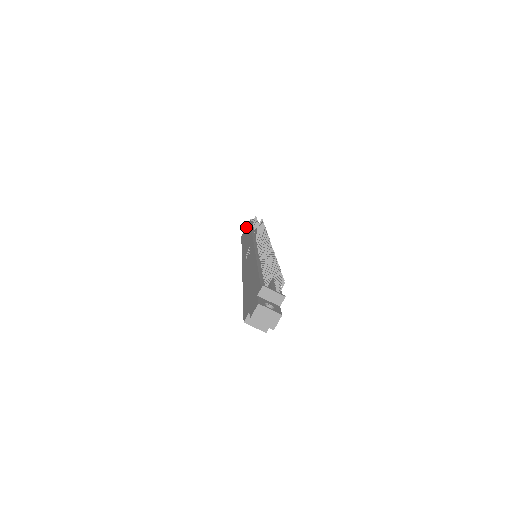
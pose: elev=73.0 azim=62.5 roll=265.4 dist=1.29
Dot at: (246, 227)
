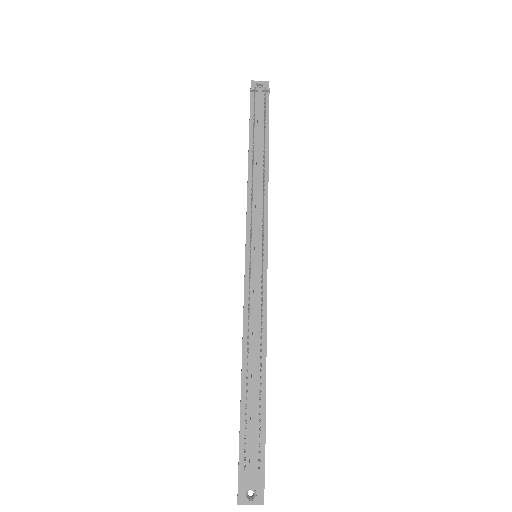
Dot at: occluded
